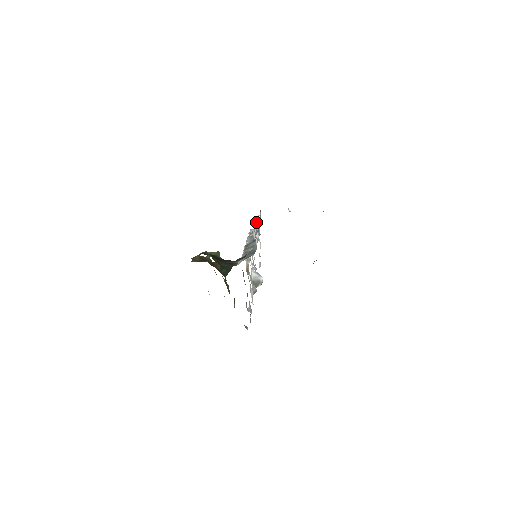
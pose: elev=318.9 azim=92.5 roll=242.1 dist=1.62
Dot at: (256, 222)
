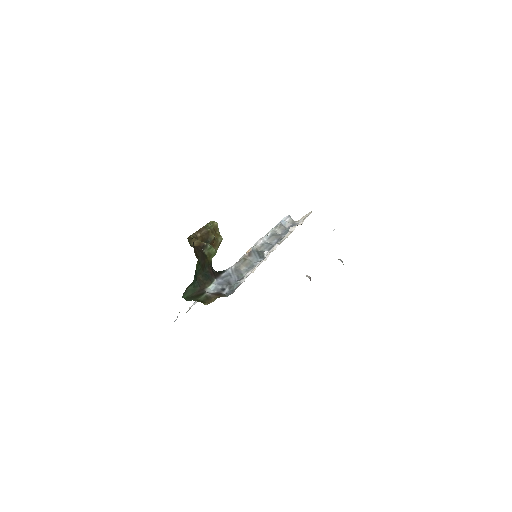
Dot at: (277, 245)
